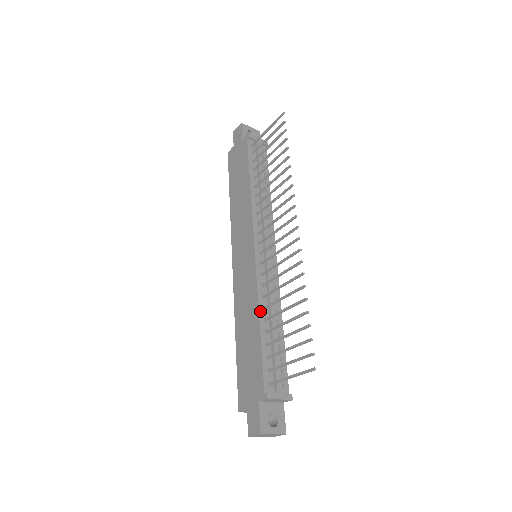
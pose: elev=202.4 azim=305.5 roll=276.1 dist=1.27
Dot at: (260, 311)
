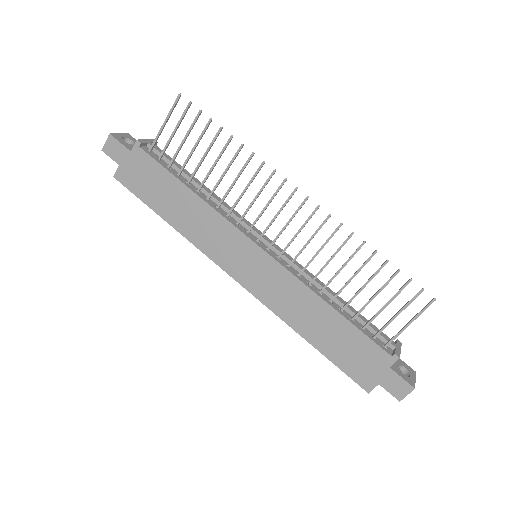
Dot at: (322, 297)
